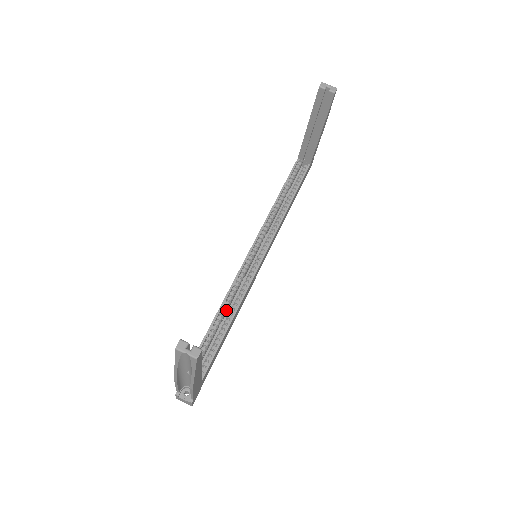
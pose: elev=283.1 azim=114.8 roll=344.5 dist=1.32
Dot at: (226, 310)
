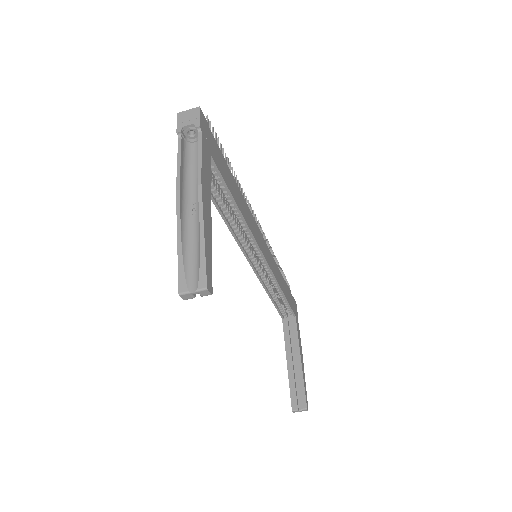
Dot at: (271, 287)
